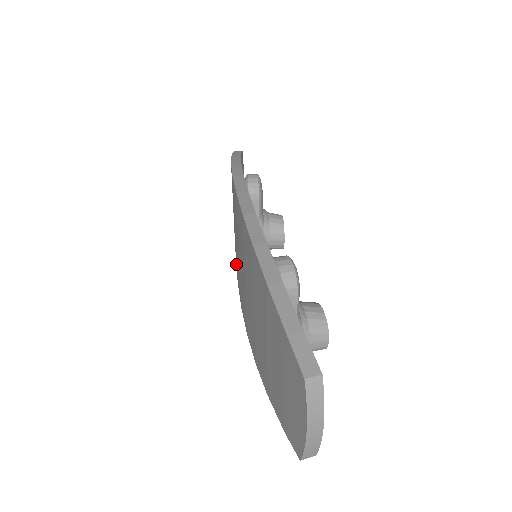
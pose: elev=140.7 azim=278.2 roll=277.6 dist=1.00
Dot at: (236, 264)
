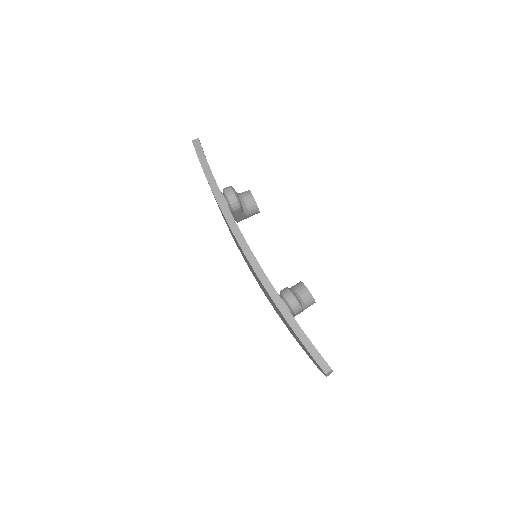
Dot at: occluded
